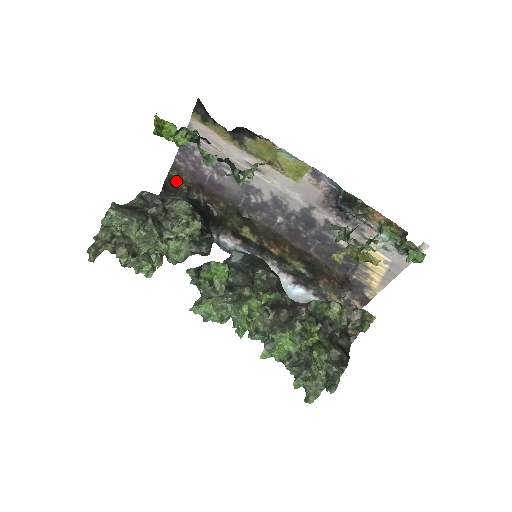
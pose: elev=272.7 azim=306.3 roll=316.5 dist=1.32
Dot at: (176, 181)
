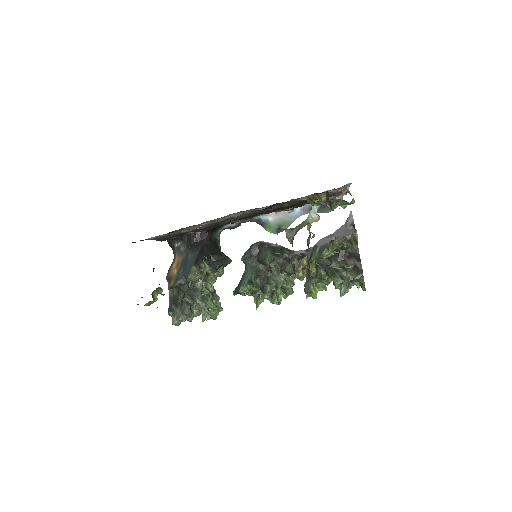
Dot at: (167, 239)
